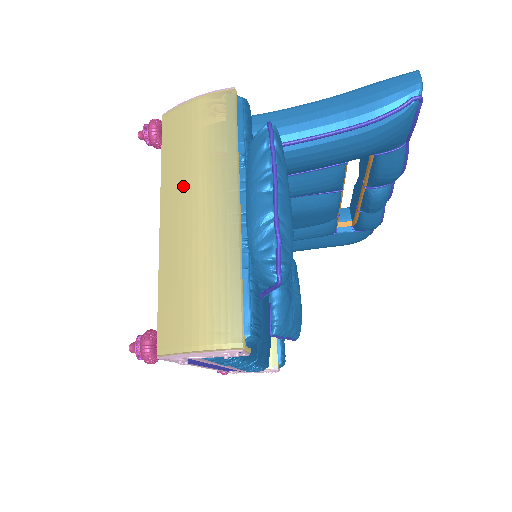
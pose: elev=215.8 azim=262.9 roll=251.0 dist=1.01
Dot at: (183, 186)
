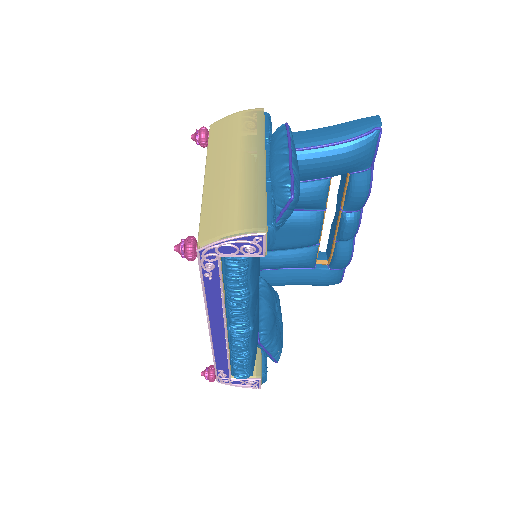
Dot at: (225, 154)
